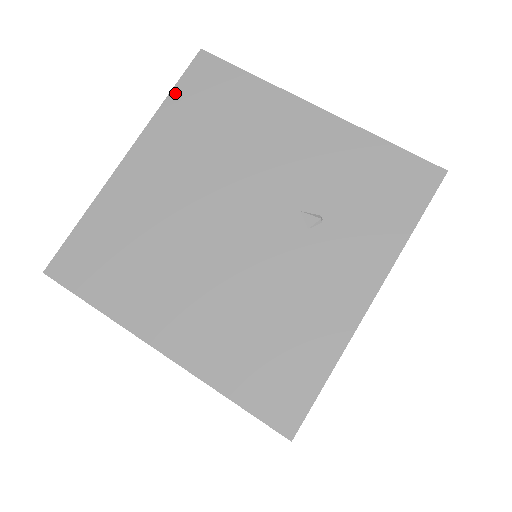
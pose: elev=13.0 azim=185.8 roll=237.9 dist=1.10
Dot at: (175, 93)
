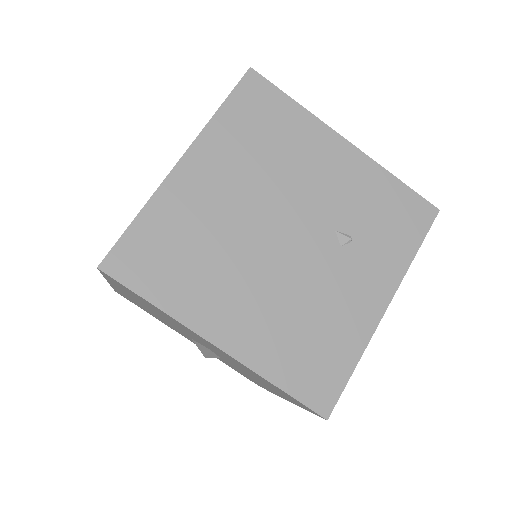
Dot at: (227, 105)
